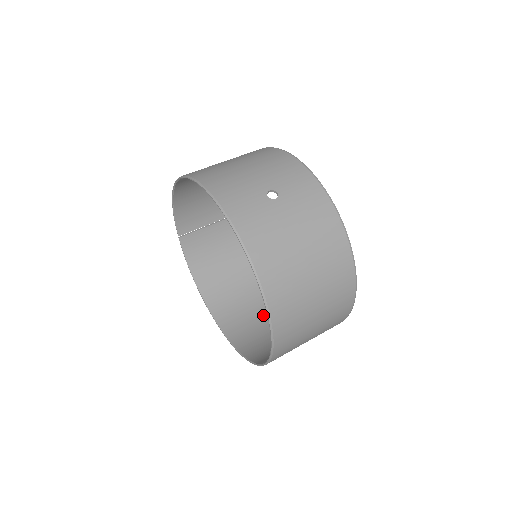
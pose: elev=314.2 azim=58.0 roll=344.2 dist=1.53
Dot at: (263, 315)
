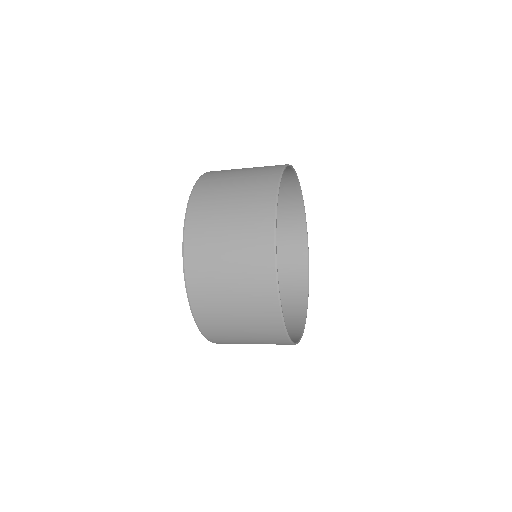
Dot at: (246, 326)
